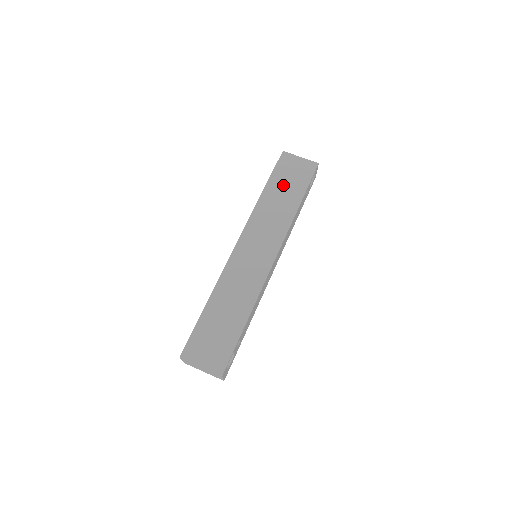
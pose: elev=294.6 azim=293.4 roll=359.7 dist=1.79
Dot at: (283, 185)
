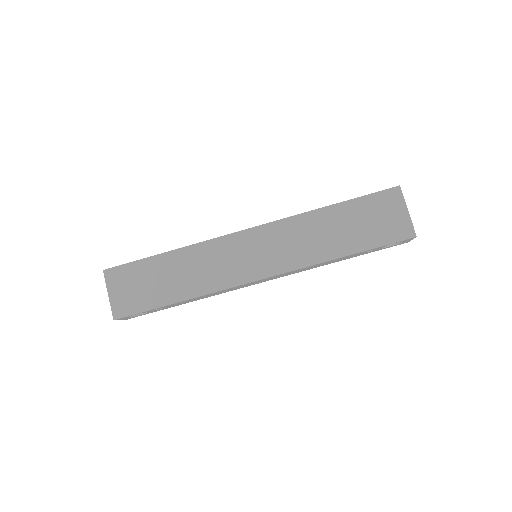
Dot at: (354, 220)
